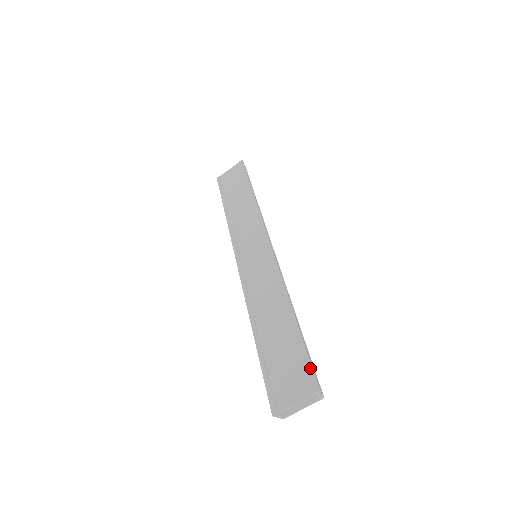
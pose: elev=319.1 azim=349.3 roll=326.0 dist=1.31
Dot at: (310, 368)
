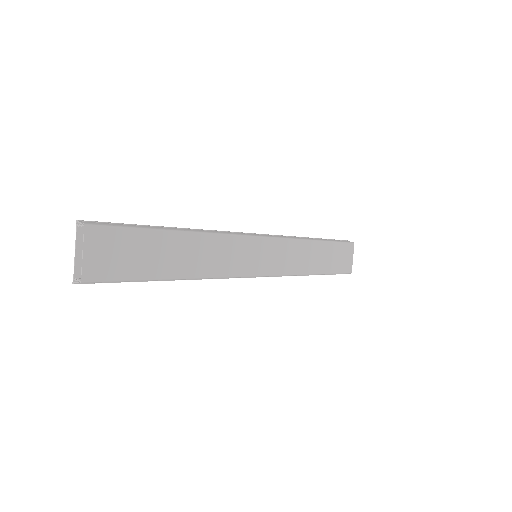
Dot at: occluded
